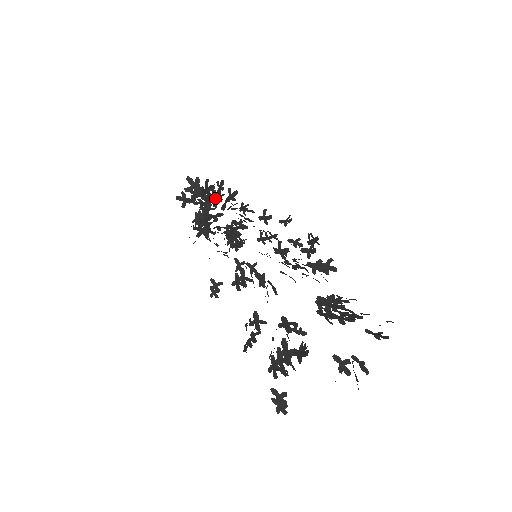
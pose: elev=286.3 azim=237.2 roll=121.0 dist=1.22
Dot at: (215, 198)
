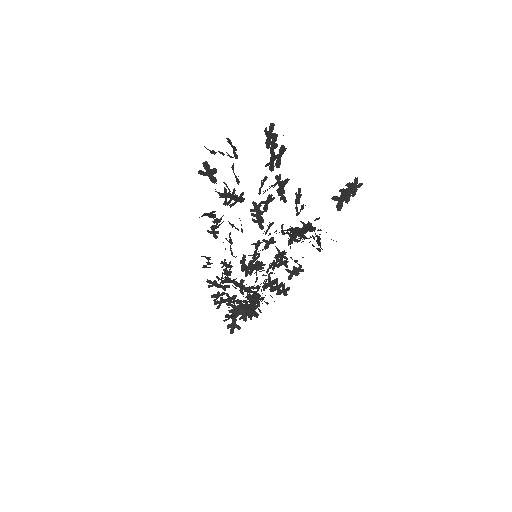
Dot at: (241, 267)
